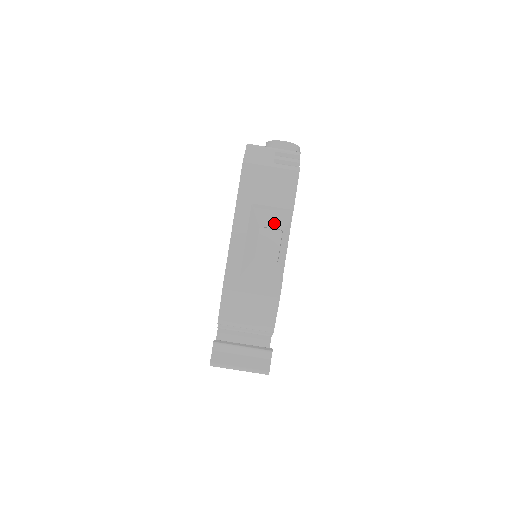
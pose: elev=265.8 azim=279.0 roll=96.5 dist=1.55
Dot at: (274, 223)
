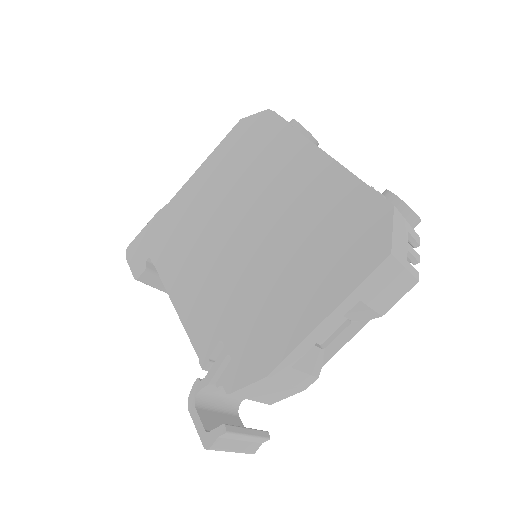
Dot at: (354, 316)
